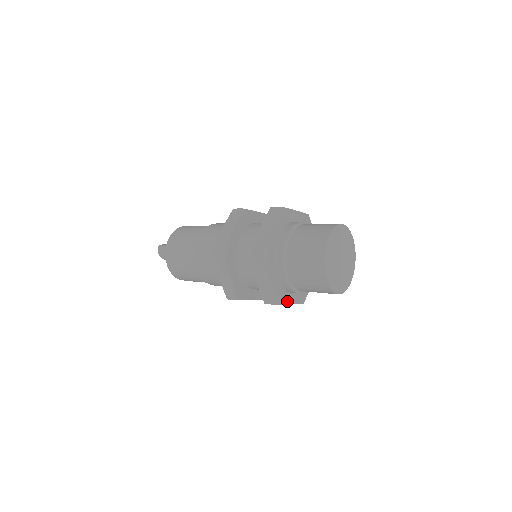
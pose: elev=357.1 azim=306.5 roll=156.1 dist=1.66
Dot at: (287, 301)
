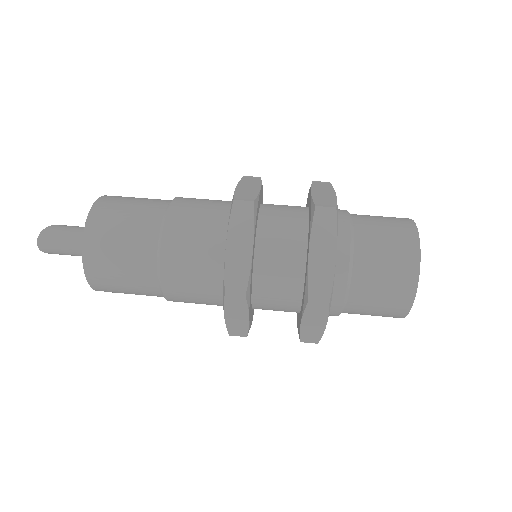
Dot at: occluded
